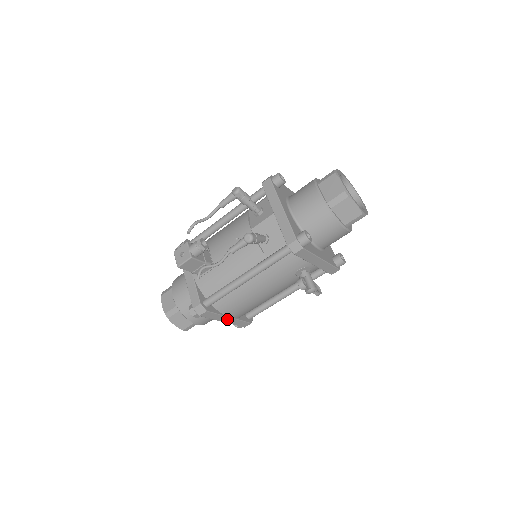
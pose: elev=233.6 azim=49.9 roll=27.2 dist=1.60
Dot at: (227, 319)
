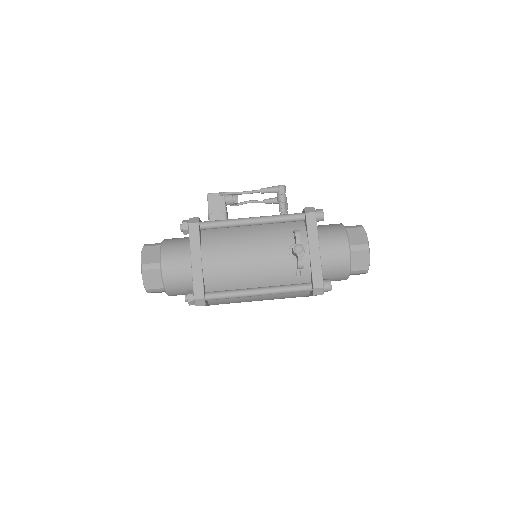
Dot at: (197, 260)
